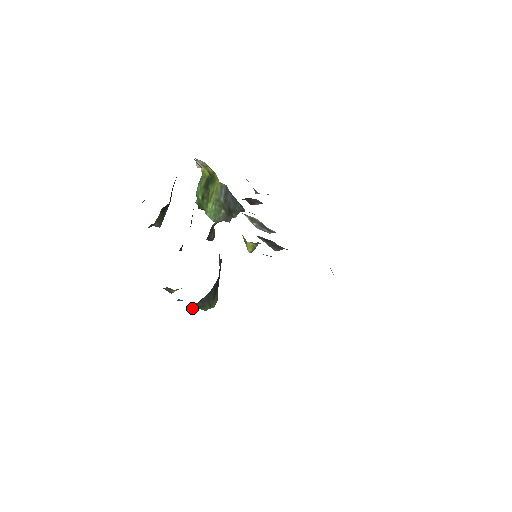
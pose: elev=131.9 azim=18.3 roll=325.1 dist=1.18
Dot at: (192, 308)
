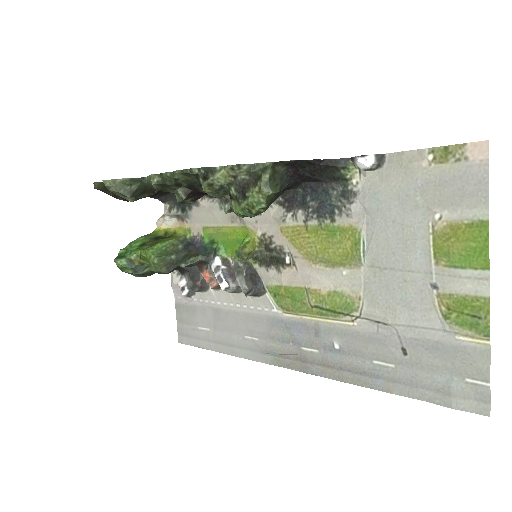
Dot at: (269, 173)
